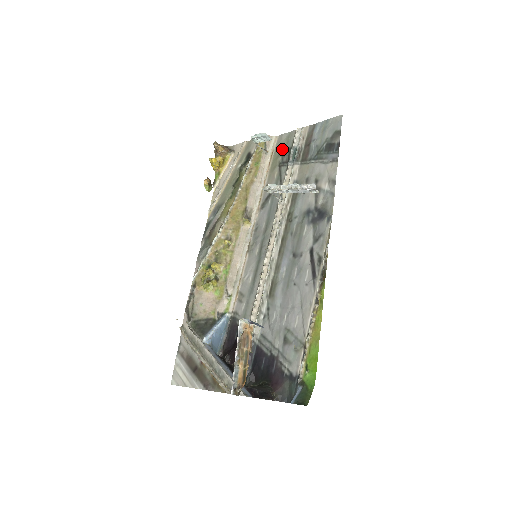
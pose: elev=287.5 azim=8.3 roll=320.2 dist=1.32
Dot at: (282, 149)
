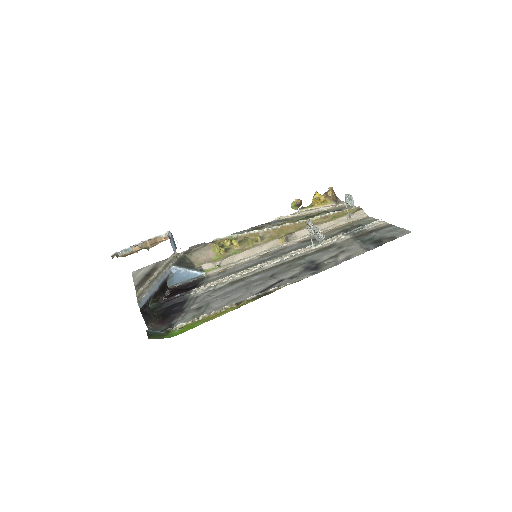
Dot at: (358, 223)
